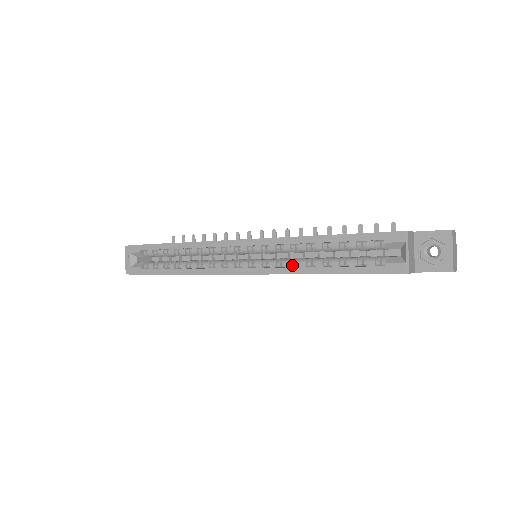
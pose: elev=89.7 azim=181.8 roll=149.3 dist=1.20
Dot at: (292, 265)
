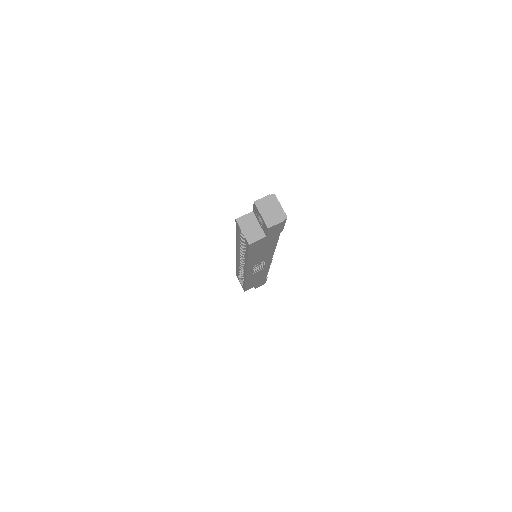
Dot at: occluded
